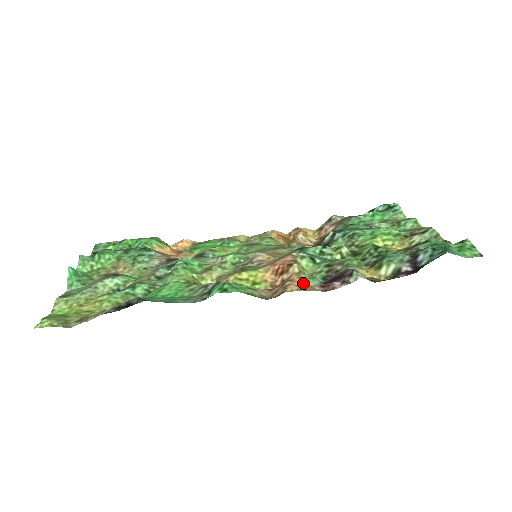
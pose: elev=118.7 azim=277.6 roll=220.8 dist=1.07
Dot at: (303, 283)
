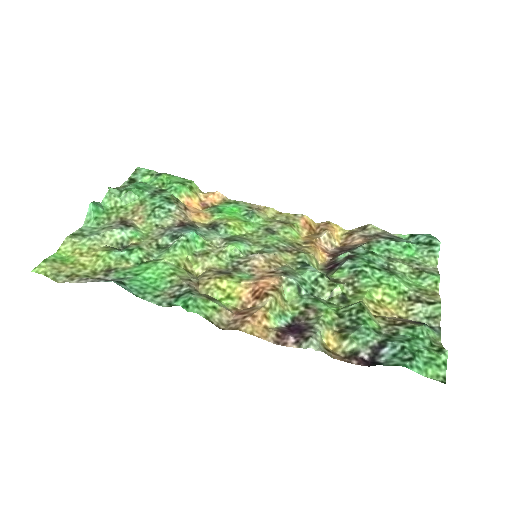
Dot at: (264, 323)
